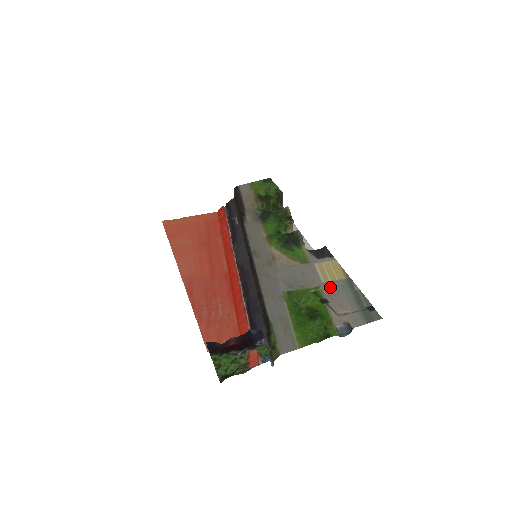
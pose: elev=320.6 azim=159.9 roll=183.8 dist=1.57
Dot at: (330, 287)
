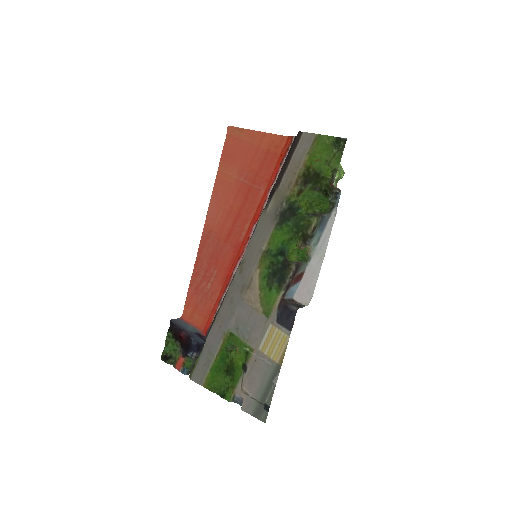
Dot at: (259, 360)
